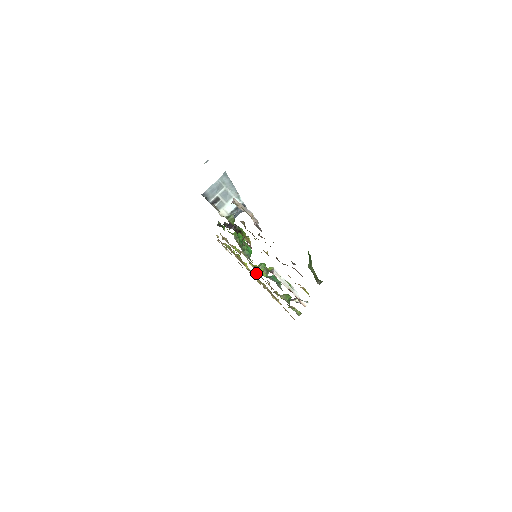
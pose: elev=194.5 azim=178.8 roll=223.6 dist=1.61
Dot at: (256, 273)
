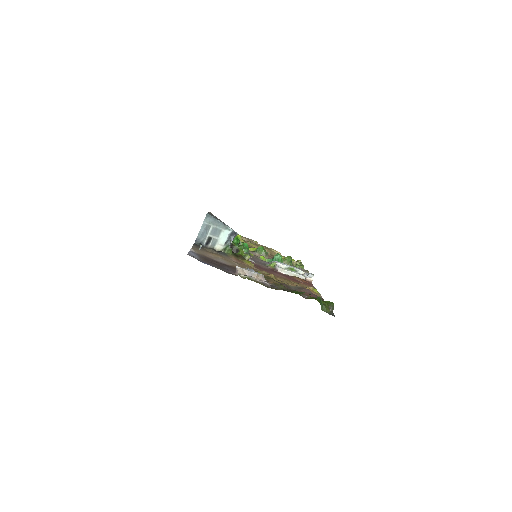
Dot at: occluded
